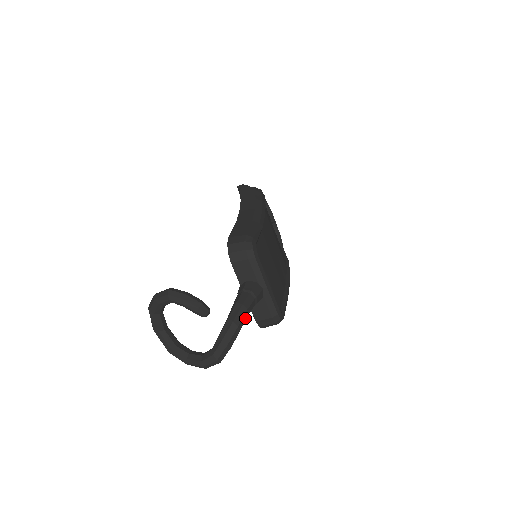
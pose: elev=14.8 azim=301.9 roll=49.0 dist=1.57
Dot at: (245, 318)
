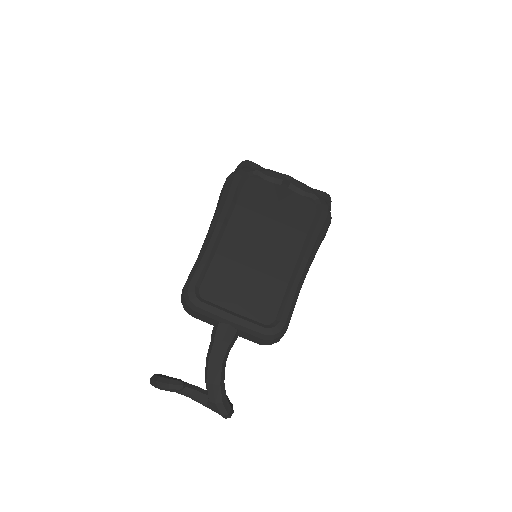
Dot at: (220, 369)
